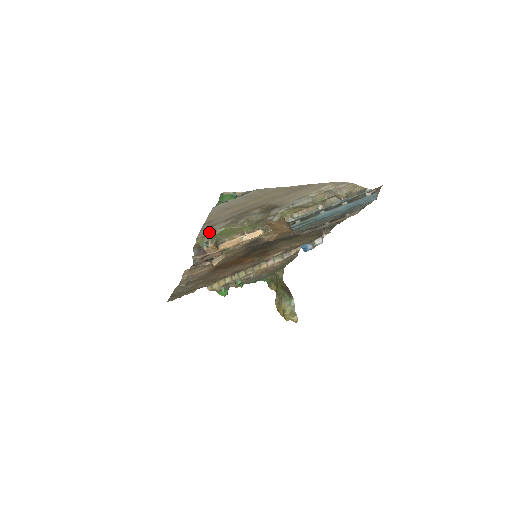
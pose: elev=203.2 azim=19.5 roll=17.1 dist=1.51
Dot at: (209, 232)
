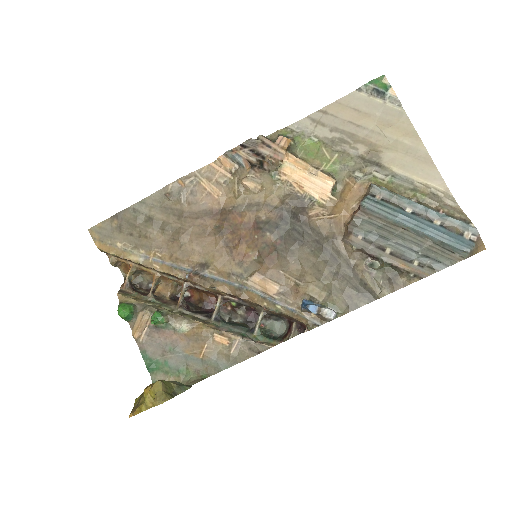
Dot at: (304, 131)
